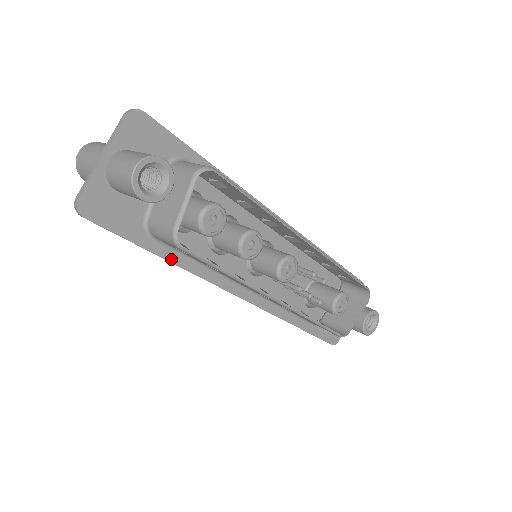
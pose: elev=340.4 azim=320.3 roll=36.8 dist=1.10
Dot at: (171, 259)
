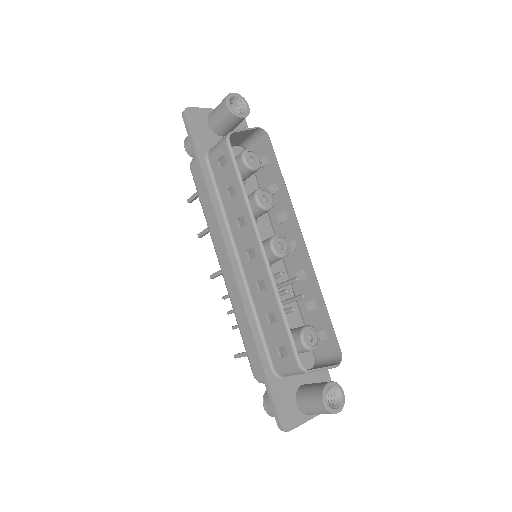
Dot at: (207, 181)
